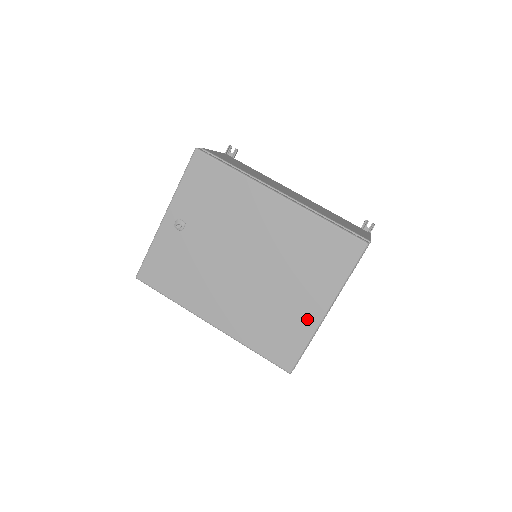
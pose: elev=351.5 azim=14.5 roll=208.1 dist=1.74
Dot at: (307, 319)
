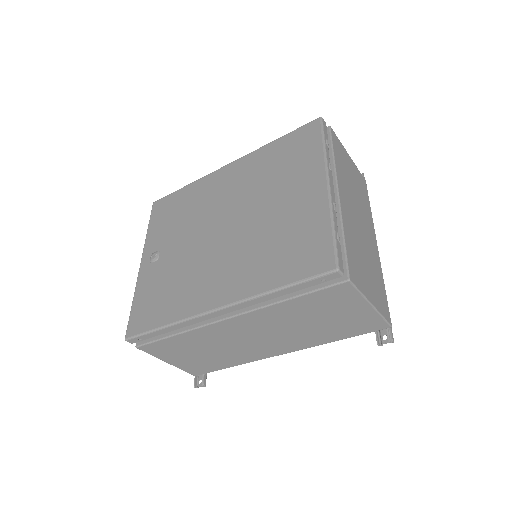
Dot at: (313, 206)
